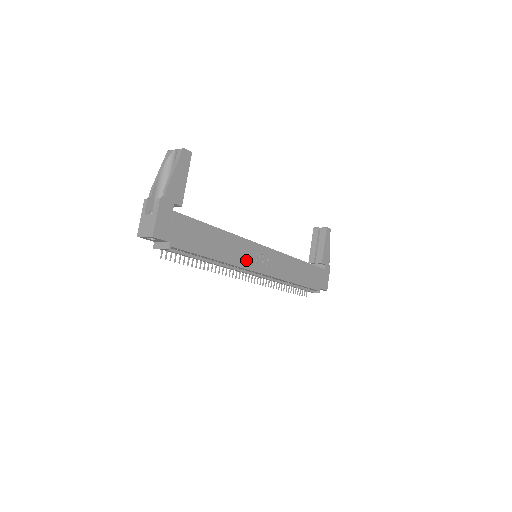
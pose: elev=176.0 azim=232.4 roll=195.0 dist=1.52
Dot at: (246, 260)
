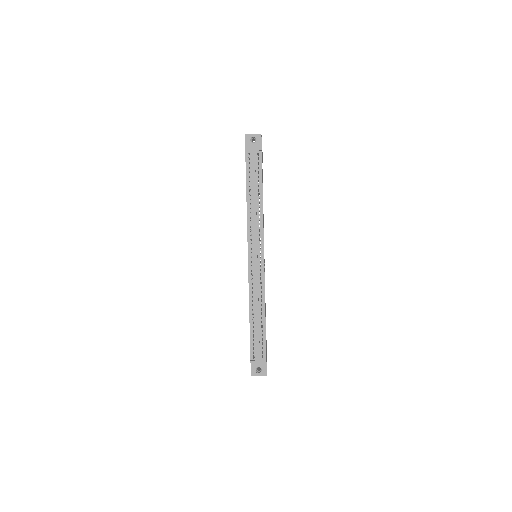
Dot at: occluded
